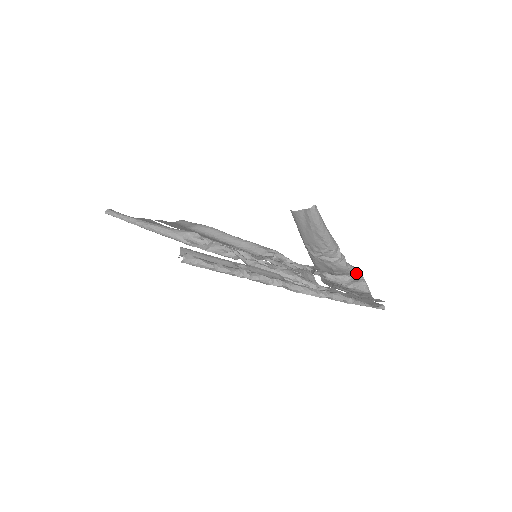
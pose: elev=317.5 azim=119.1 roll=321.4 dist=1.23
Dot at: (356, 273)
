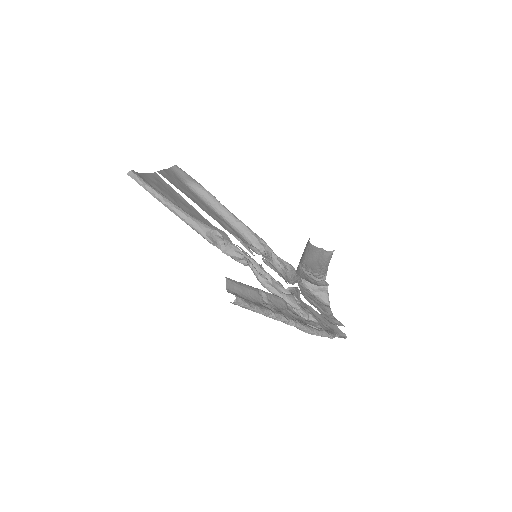
Dot at: occluded
